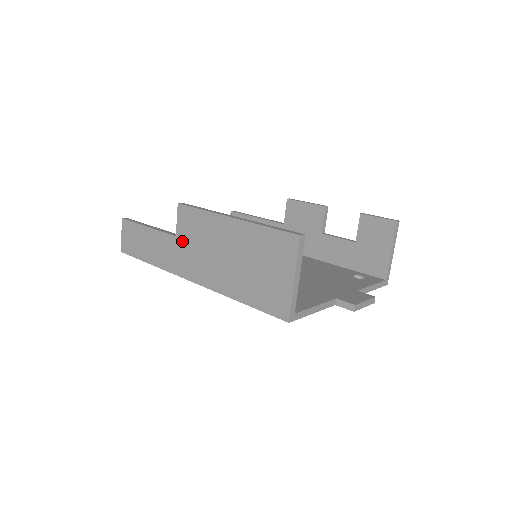
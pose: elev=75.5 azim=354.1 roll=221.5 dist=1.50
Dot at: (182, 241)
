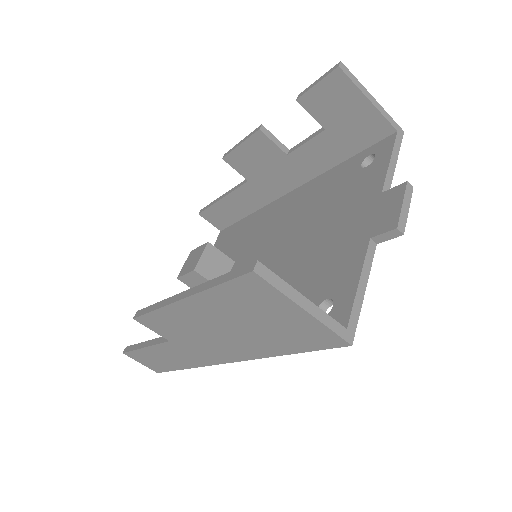
Dot at: (178, 342)
